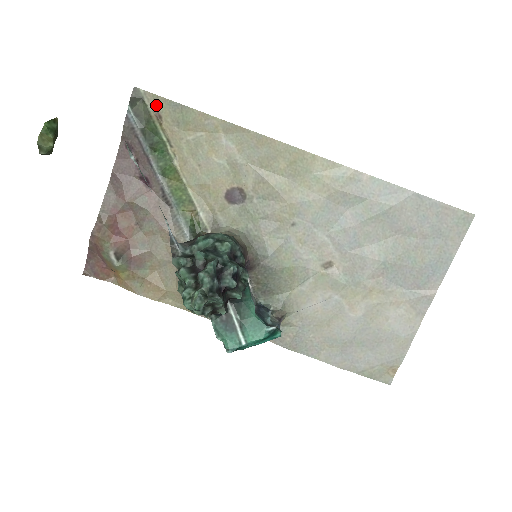
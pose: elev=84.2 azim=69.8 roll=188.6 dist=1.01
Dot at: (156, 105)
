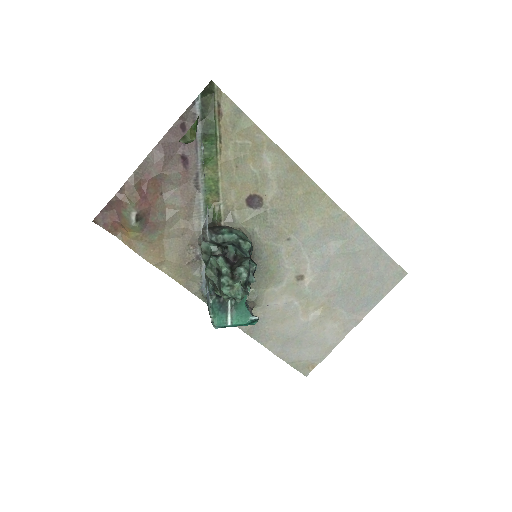
Dot at: (222, 103)
